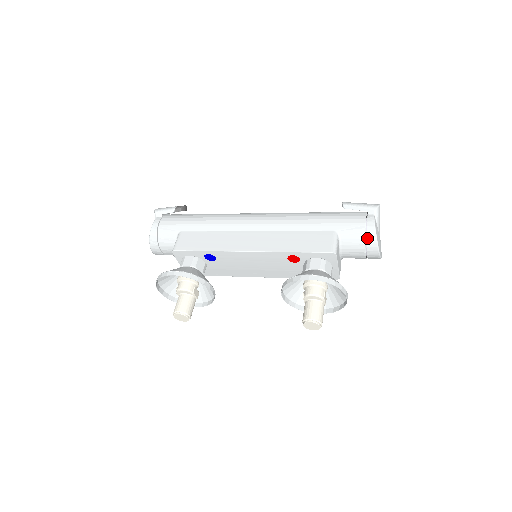
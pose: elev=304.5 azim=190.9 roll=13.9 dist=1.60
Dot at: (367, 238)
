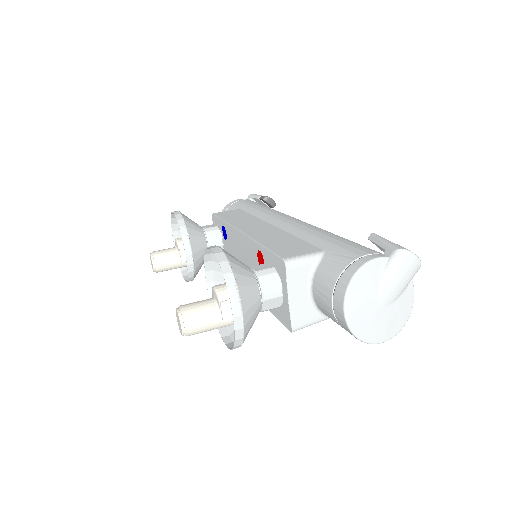
Dot at: (343, 274)
